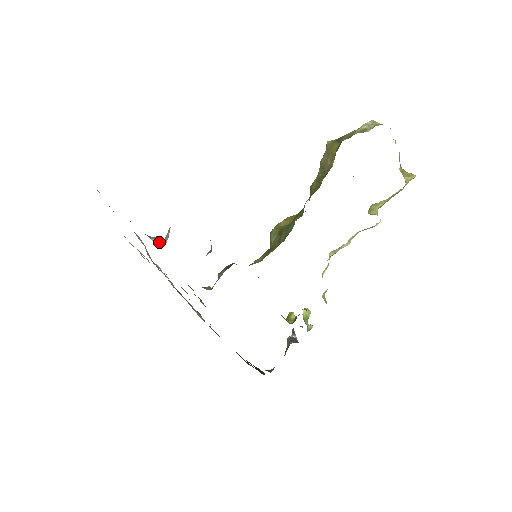
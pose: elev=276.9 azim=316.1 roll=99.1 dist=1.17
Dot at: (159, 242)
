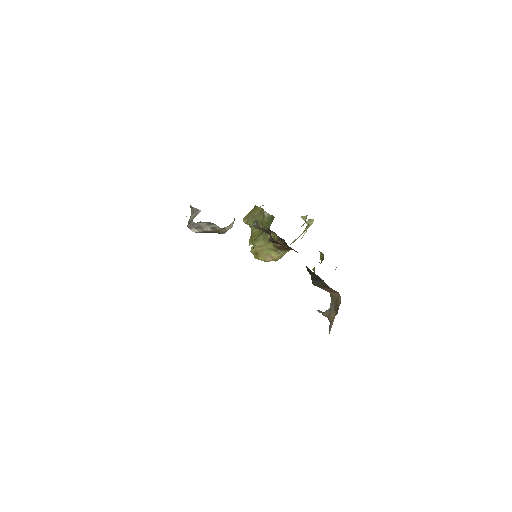
Dot at: occluded
